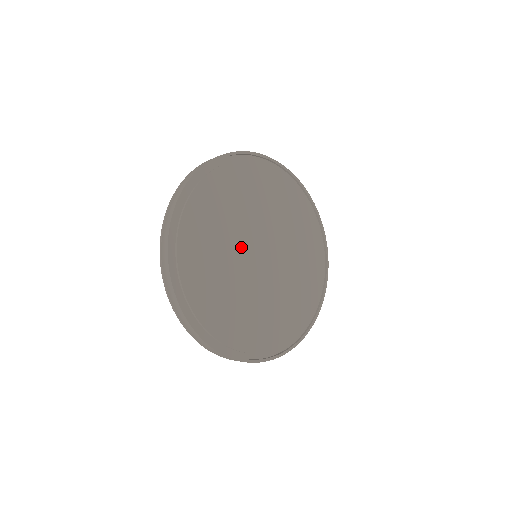
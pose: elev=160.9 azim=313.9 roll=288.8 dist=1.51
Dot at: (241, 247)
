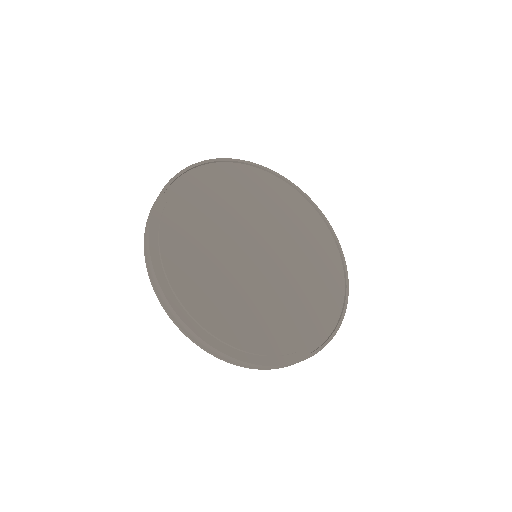
Dot at: (238, 236)
